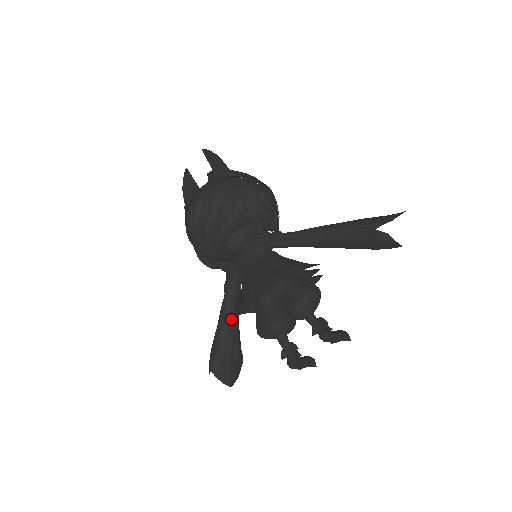
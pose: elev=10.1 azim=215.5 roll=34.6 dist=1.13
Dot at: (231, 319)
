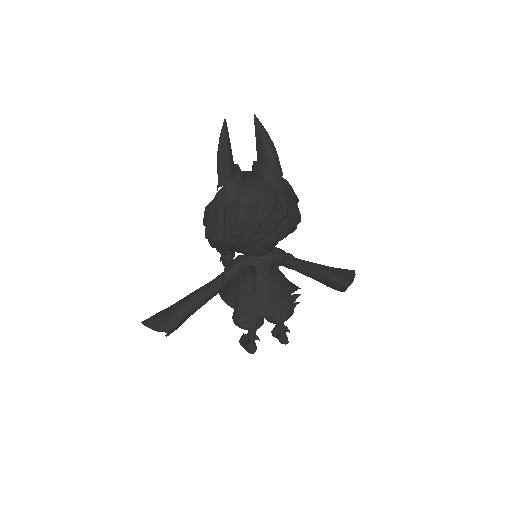
Dot at: occluded
